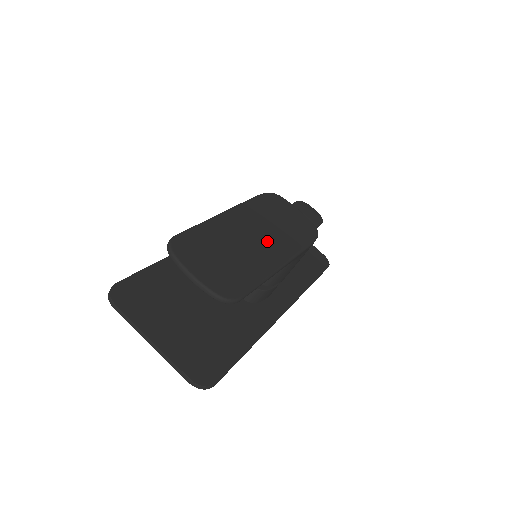
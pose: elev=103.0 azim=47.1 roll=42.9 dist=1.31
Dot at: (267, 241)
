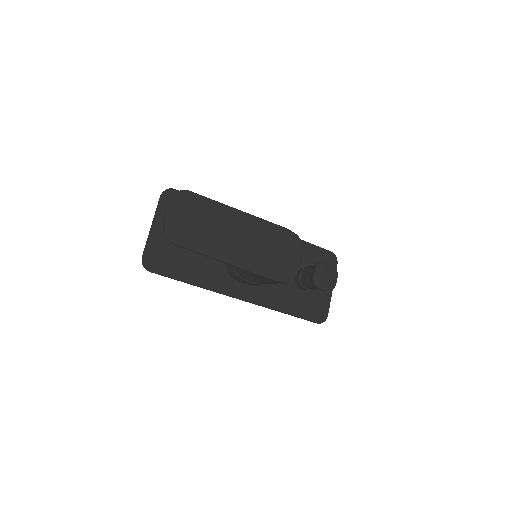
Dot at: (241, 246)
